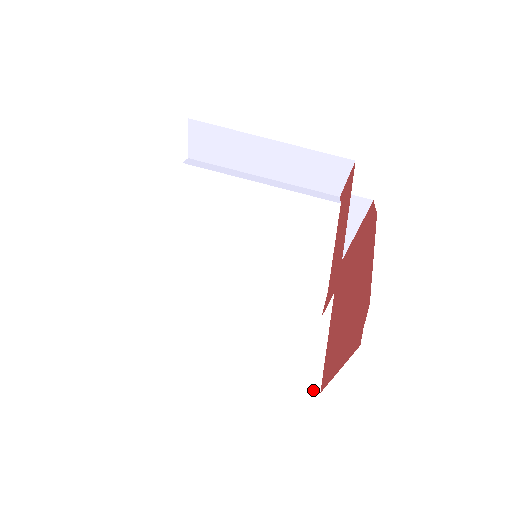
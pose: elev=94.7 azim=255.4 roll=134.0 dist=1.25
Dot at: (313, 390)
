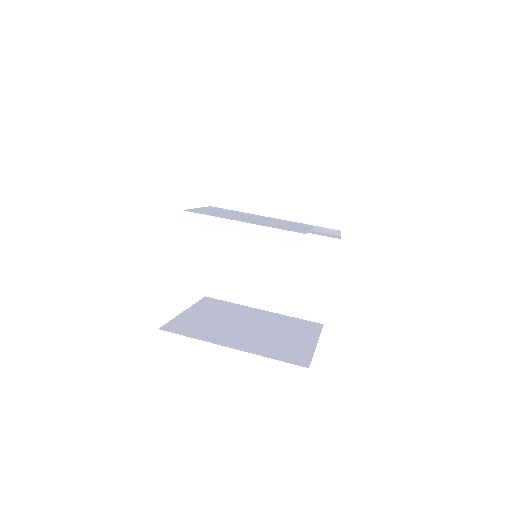
Dot at: (302, 366)
